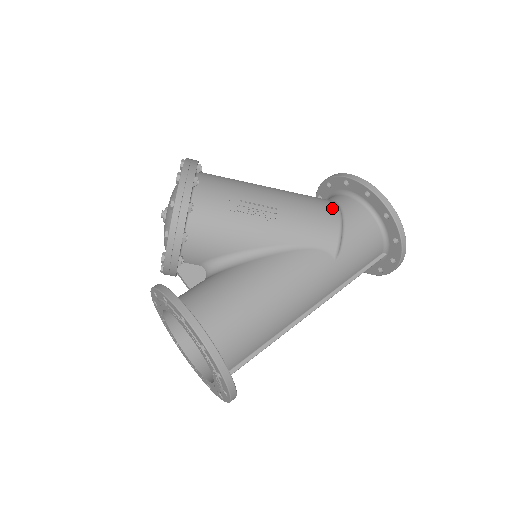
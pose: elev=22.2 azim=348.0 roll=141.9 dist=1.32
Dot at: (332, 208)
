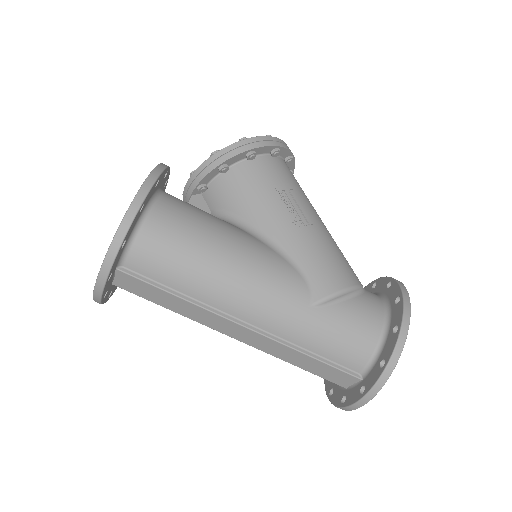
Dot at: (354, 278)
